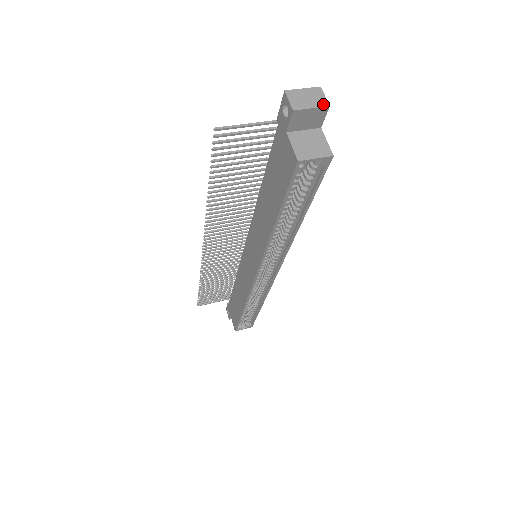
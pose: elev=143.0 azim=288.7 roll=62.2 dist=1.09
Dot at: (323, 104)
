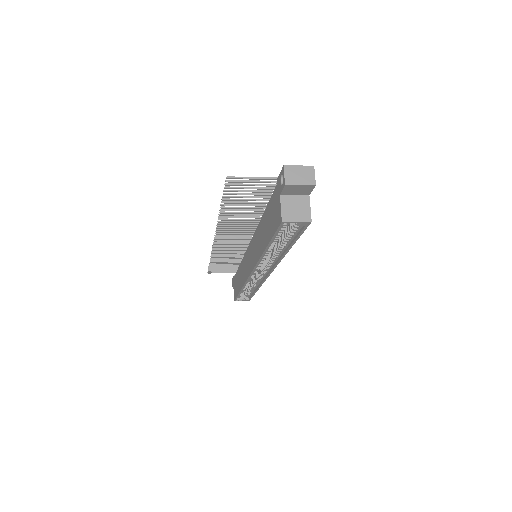
Dot at: (311, 182)
